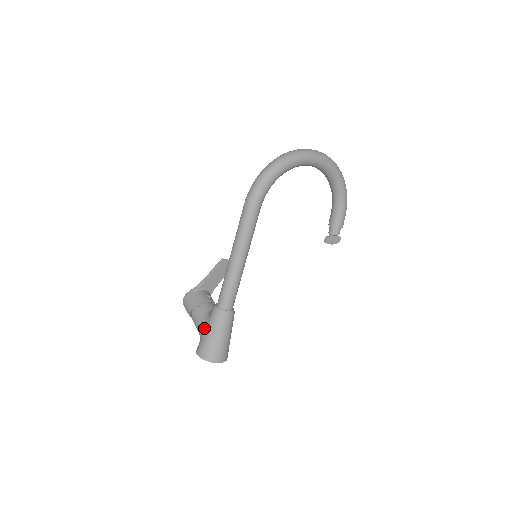
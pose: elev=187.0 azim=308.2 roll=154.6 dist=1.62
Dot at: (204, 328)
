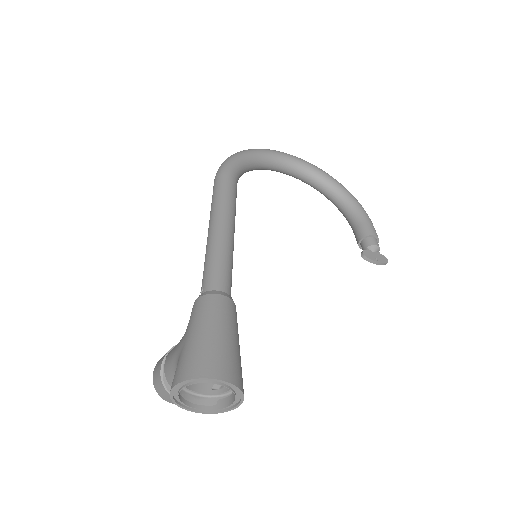
Dot at: (180, 341)
